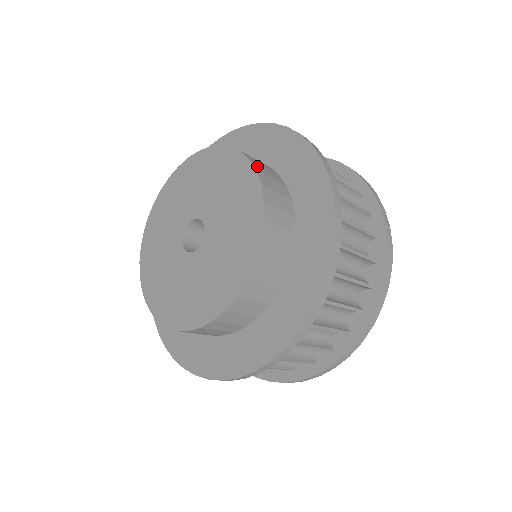
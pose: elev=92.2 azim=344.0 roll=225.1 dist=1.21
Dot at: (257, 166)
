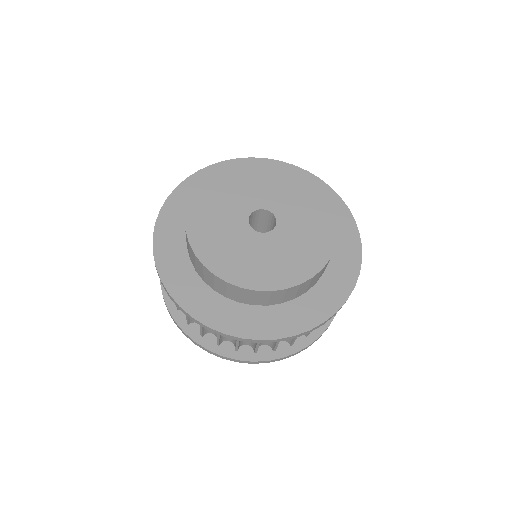
Dot at: occluded
